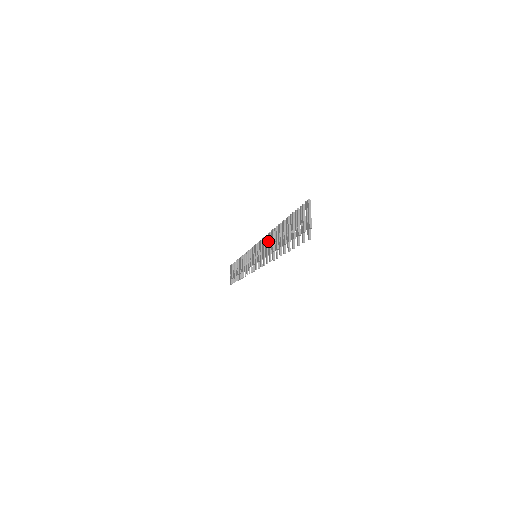
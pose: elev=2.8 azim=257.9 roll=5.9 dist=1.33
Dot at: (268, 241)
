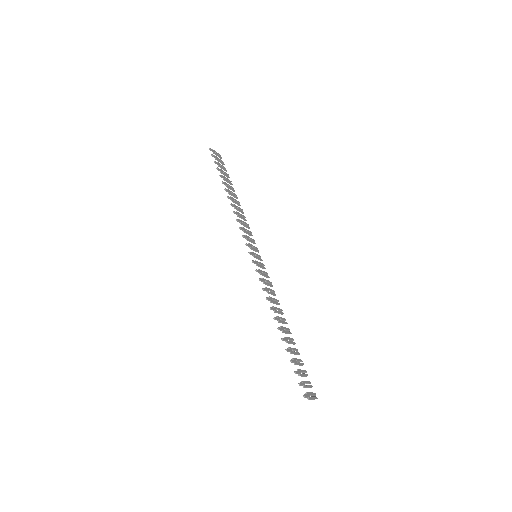
Dot at: occluded
